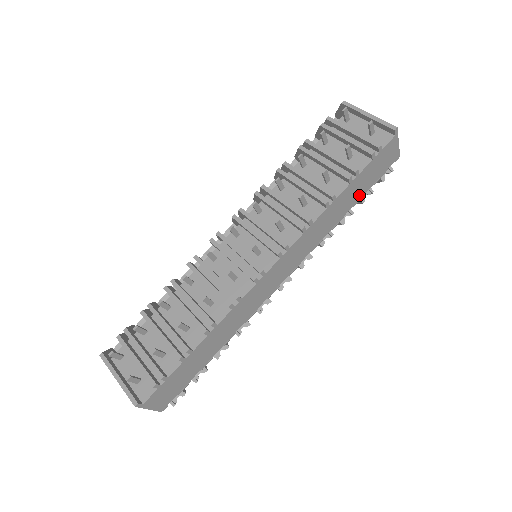
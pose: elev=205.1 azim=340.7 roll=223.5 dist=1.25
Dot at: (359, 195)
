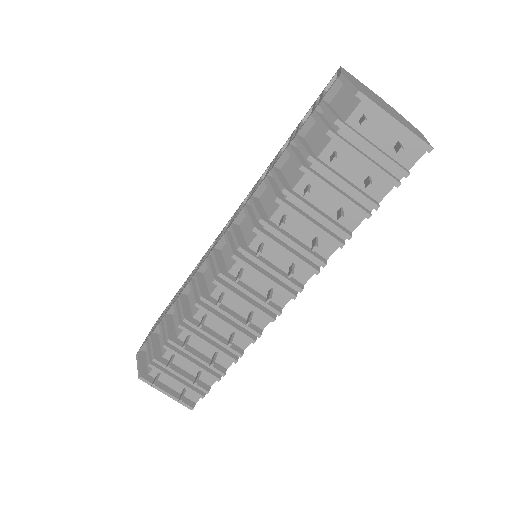
Dot at: occluded
